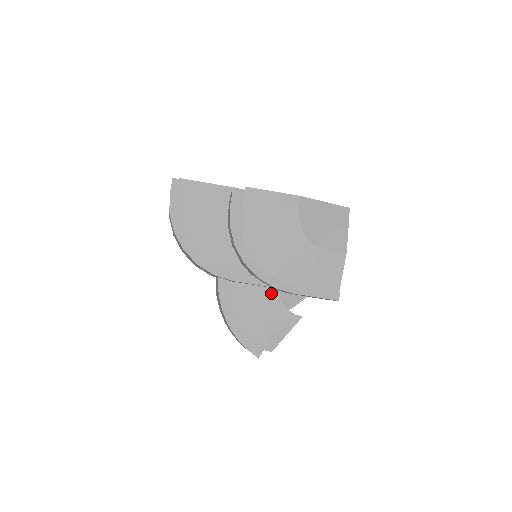
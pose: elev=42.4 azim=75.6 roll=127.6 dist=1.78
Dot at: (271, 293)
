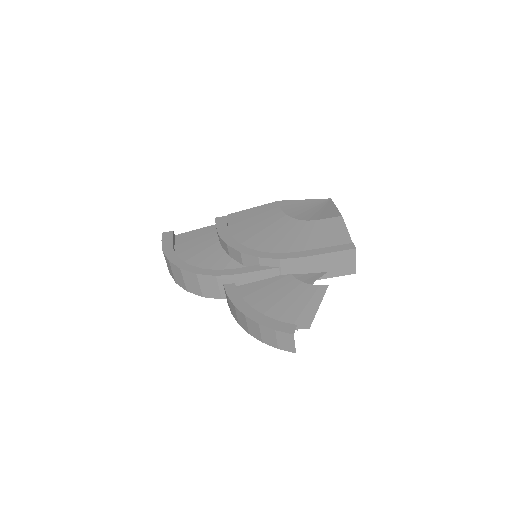
Dot at: (284, 278)
